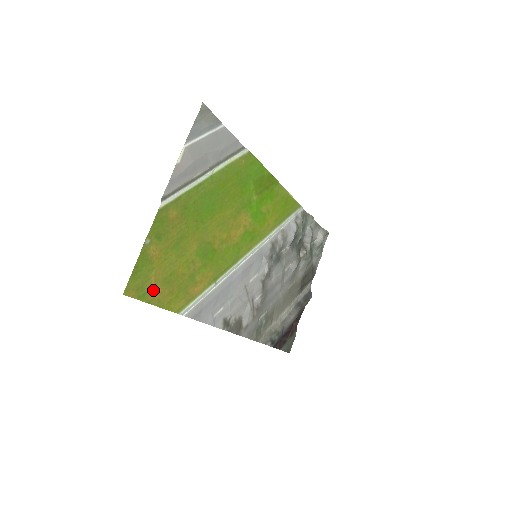
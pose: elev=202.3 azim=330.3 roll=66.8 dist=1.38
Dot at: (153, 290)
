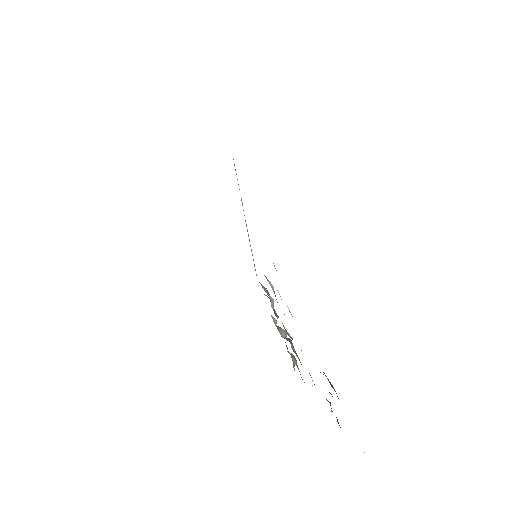
Dot at: occluded
